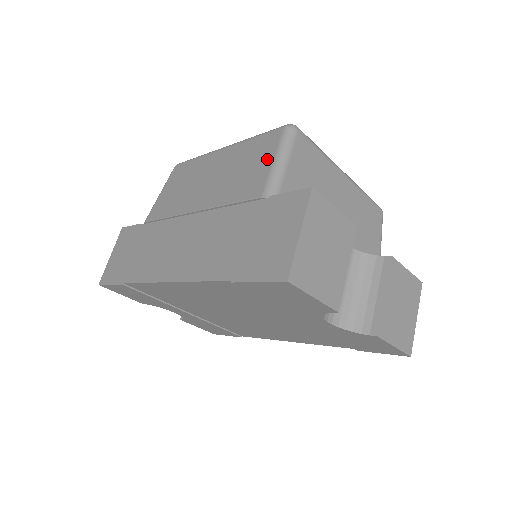
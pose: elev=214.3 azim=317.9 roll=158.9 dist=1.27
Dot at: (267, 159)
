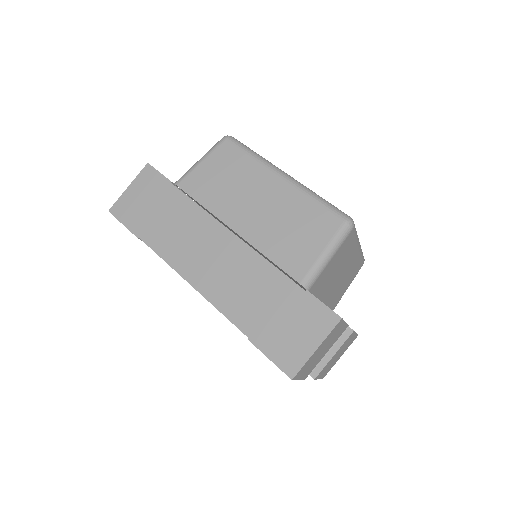
Dot at: (318, 244)
